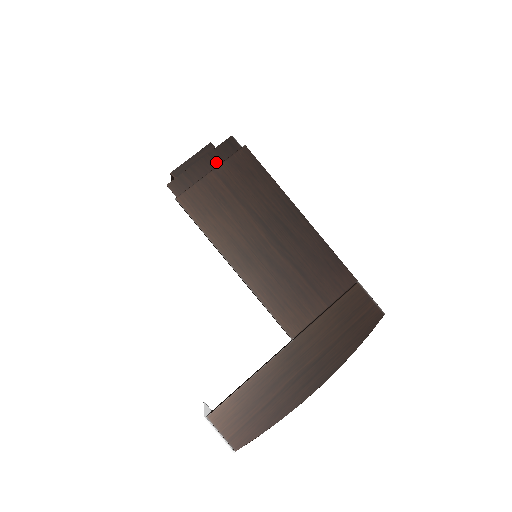
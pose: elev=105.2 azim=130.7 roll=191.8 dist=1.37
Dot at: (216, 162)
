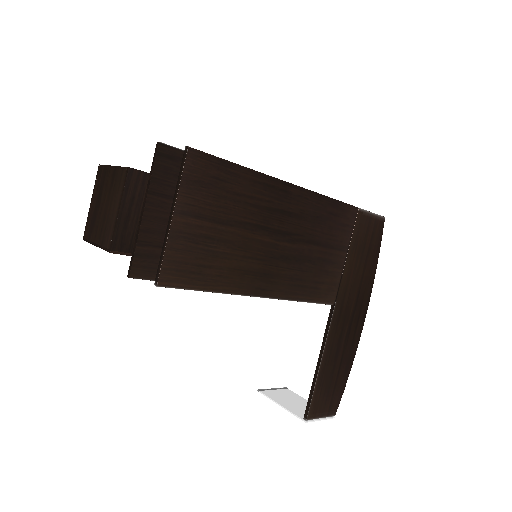
Dot at: (165, 196)
